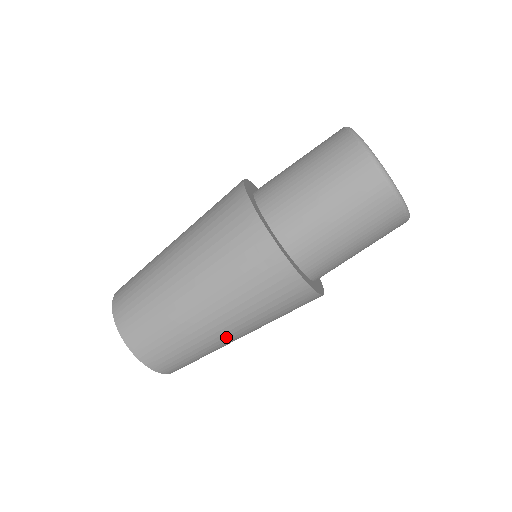
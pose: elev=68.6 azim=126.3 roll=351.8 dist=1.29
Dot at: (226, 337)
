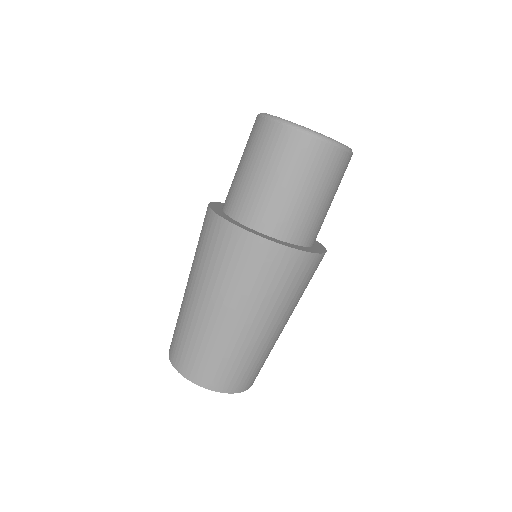
Dot at: occluded
